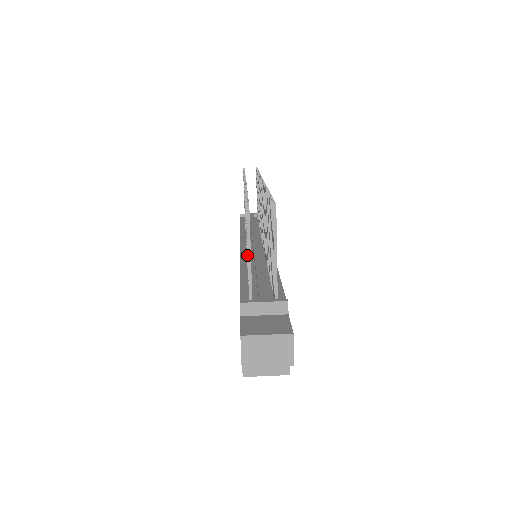
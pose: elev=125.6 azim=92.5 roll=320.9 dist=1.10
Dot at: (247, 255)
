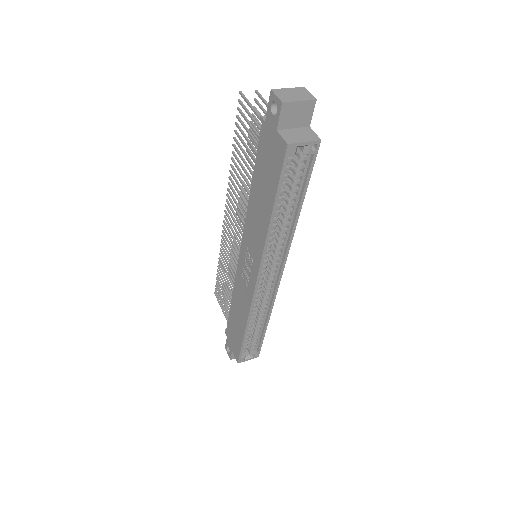
Dot at: (251, 128)
